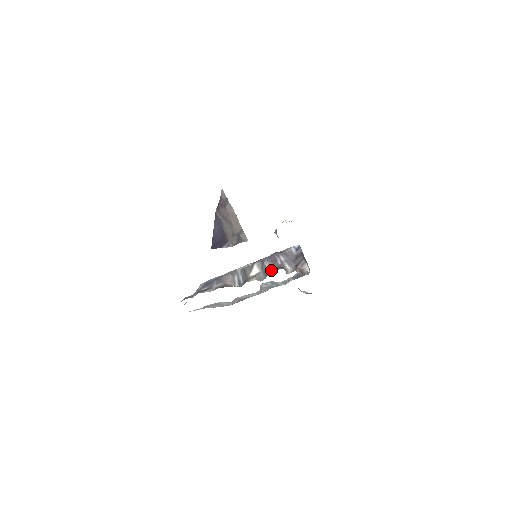
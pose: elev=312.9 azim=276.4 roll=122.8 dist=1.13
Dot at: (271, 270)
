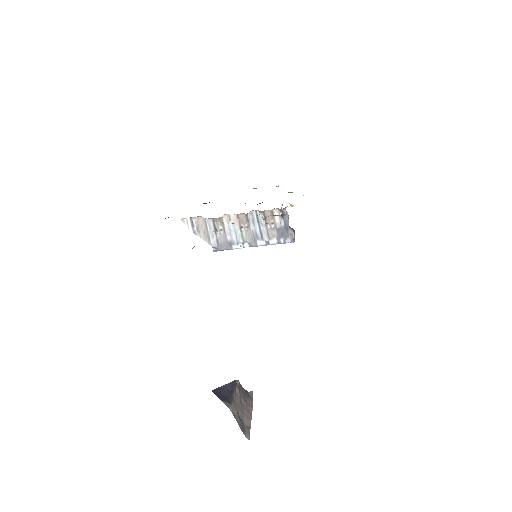
Dot at: occluded
